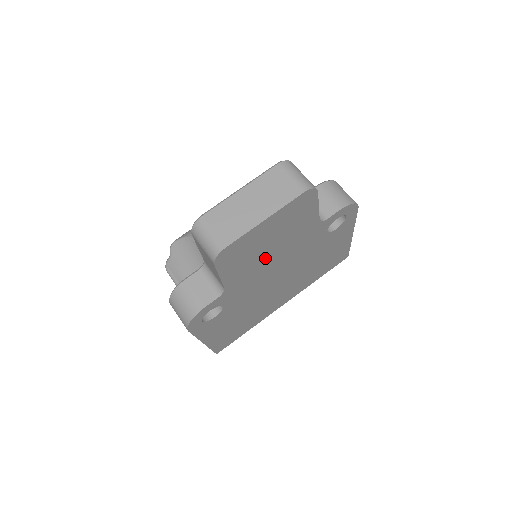
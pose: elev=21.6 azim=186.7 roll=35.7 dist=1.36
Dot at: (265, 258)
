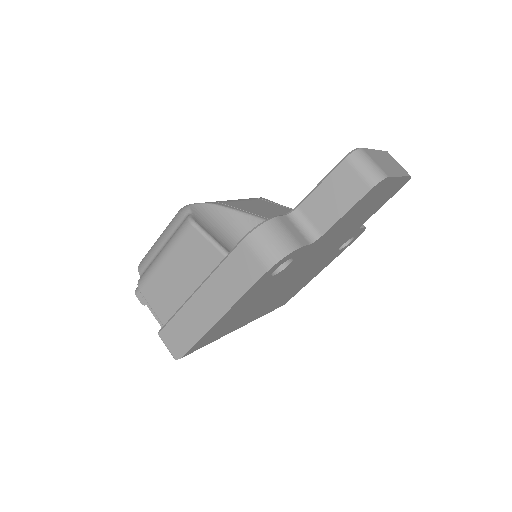
Dot at: (343, 228)
